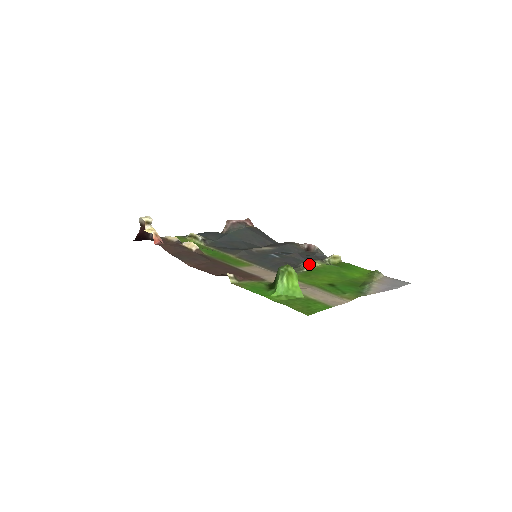
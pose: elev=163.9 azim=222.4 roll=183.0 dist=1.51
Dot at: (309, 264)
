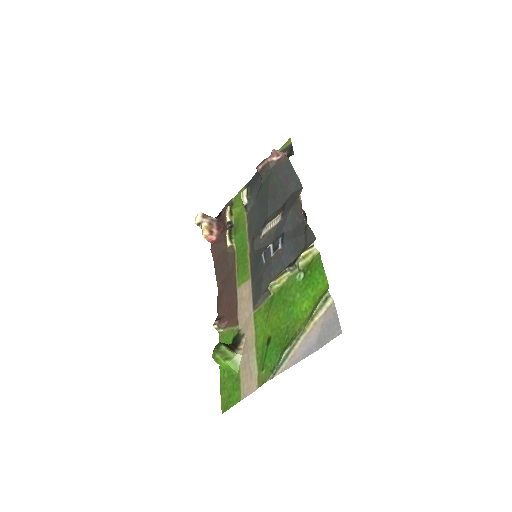
Dot at: (272, 288)
